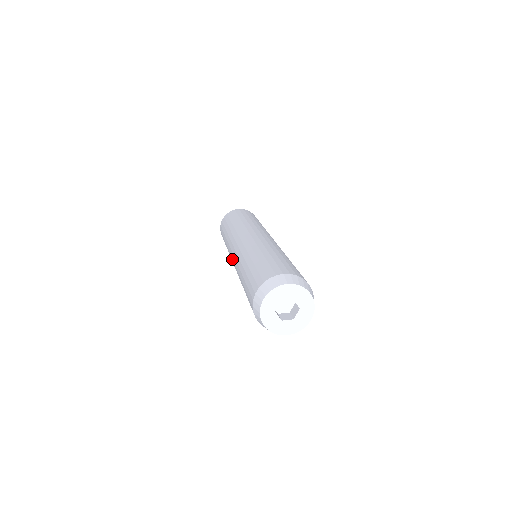
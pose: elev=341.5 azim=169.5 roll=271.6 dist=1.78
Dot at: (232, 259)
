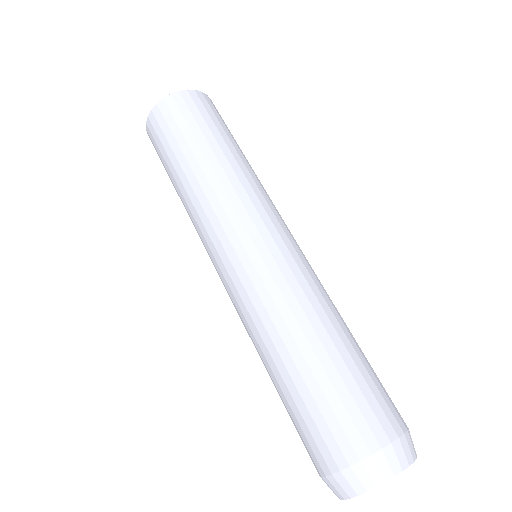
Dot at: (226, 257)
